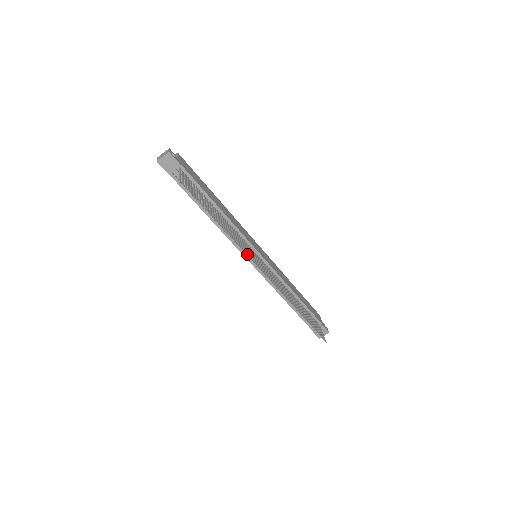
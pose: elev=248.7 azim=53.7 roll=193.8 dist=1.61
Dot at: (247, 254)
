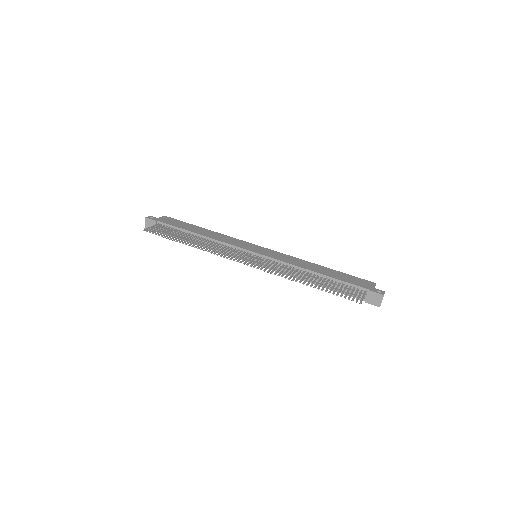
Dot at: (221, 255)
